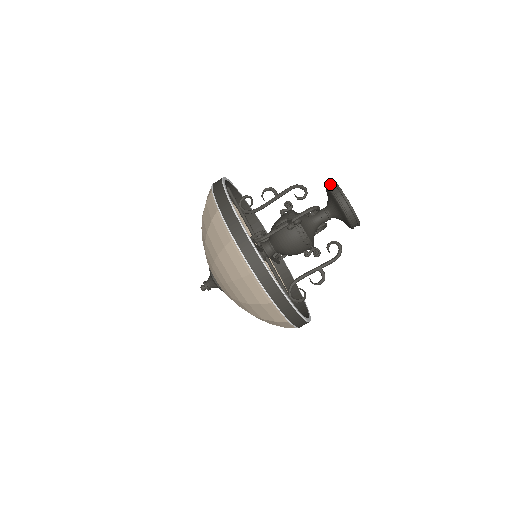
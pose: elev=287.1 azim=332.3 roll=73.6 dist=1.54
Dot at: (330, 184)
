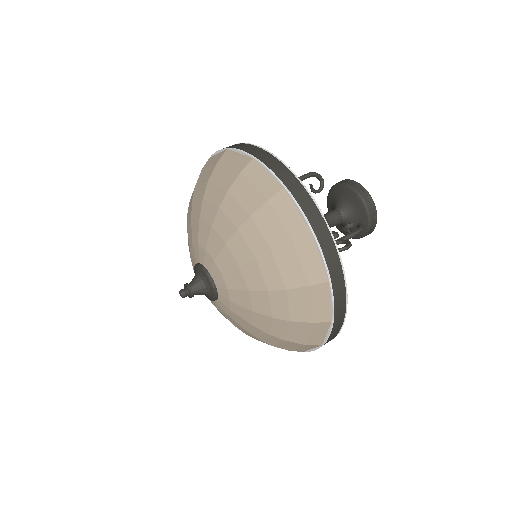
Dot at: (361, 191)
